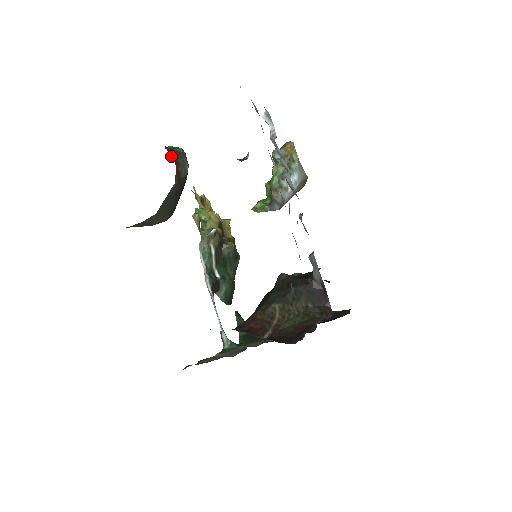
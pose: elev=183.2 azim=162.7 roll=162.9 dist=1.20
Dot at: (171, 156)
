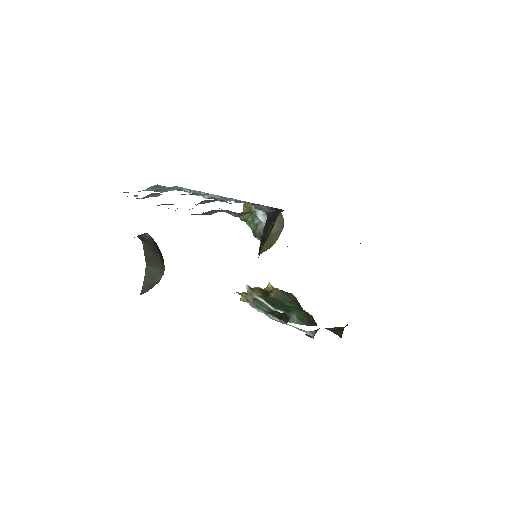
Dot at: (134, 237)
